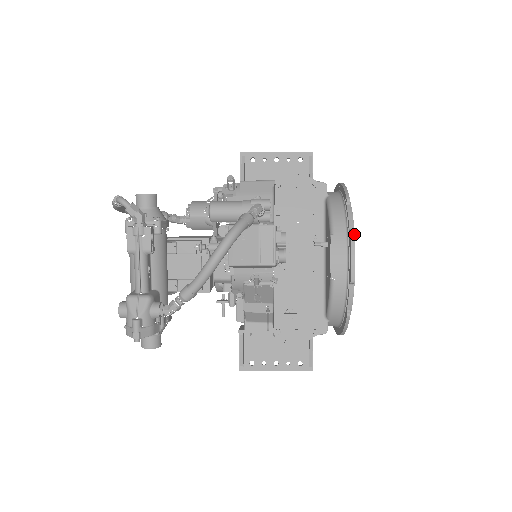
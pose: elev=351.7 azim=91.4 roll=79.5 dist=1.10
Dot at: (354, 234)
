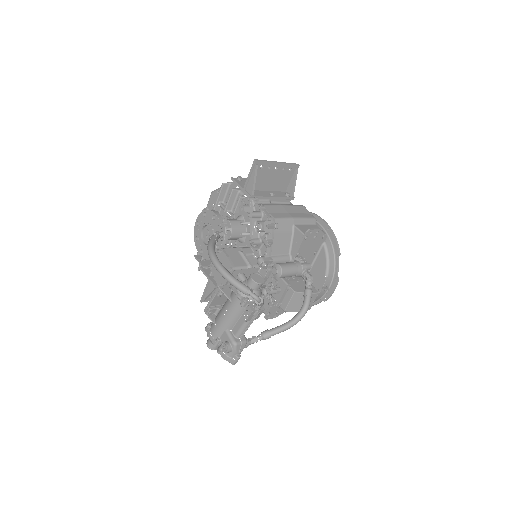
Dot at: (337, 277)
